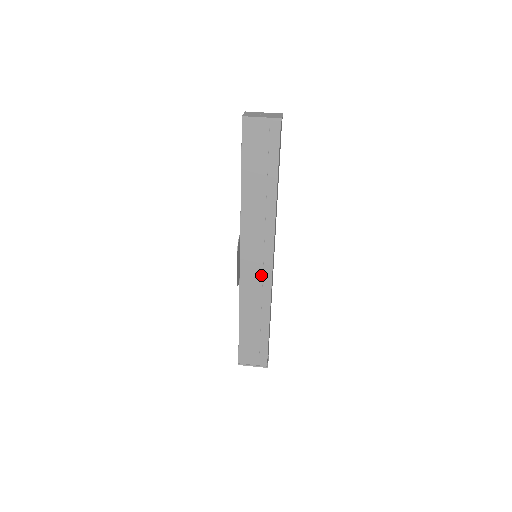
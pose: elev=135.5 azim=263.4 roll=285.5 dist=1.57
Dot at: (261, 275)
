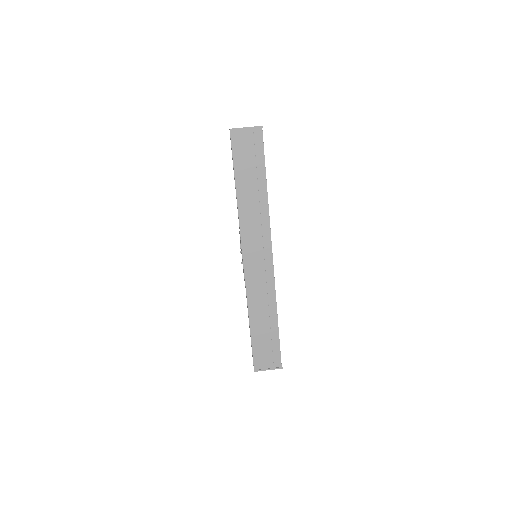
Dot at: (264, 272)
